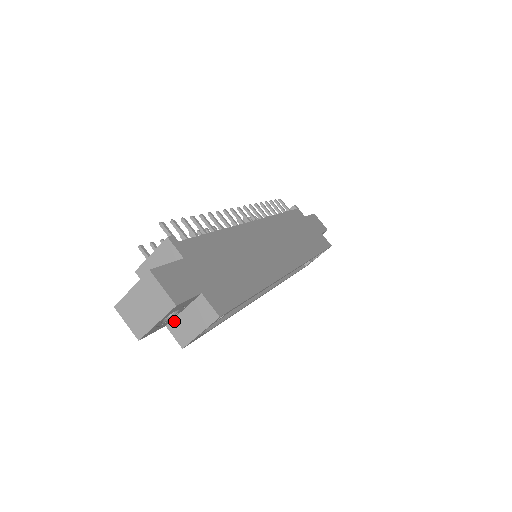
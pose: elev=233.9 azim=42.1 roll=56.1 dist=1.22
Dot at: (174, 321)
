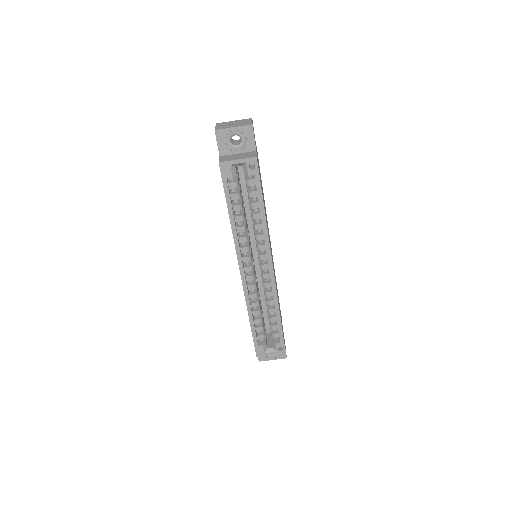
Dot at: (227, 156)
